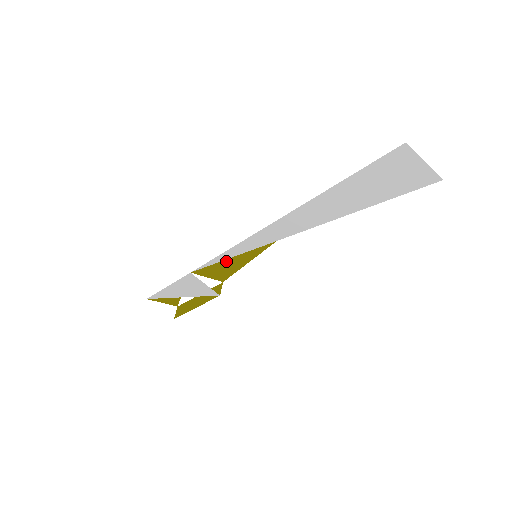
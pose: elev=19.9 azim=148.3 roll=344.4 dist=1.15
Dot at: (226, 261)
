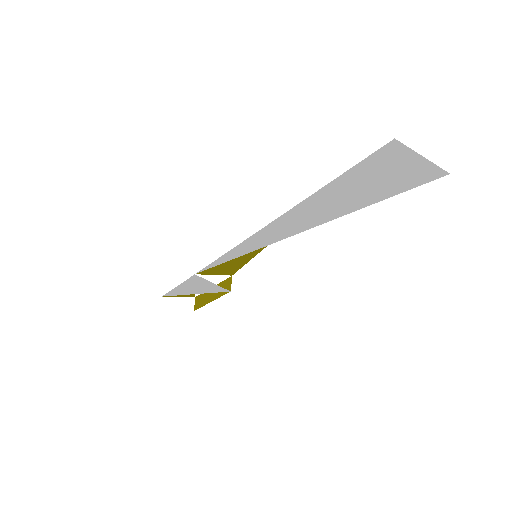
Dot at: (227, 261)
